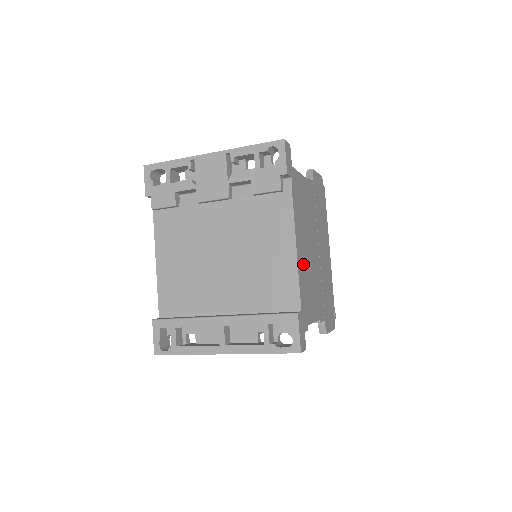
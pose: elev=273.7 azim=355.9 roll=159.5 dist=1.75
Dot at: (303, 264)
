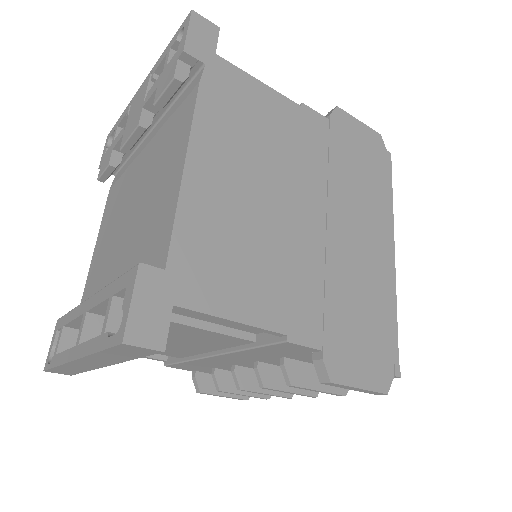
Dot at: (217, 202)
